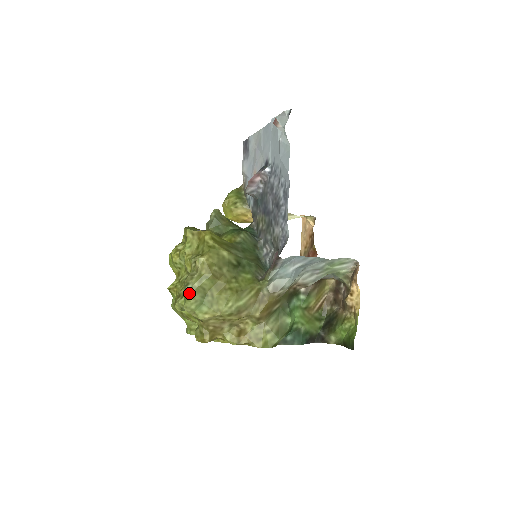
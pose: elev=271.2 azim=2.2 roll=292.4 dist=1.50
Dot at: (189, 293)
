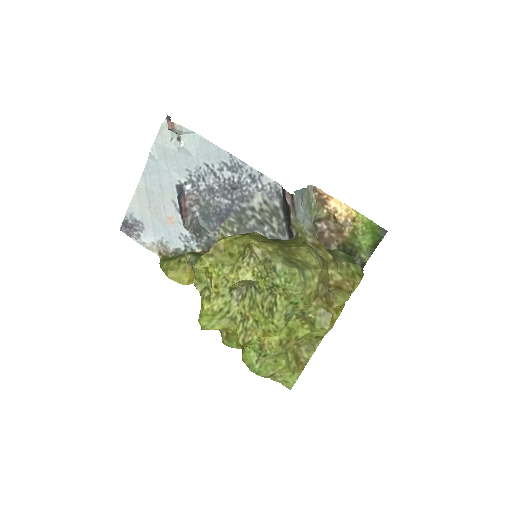
Dot at: (287, 268)
